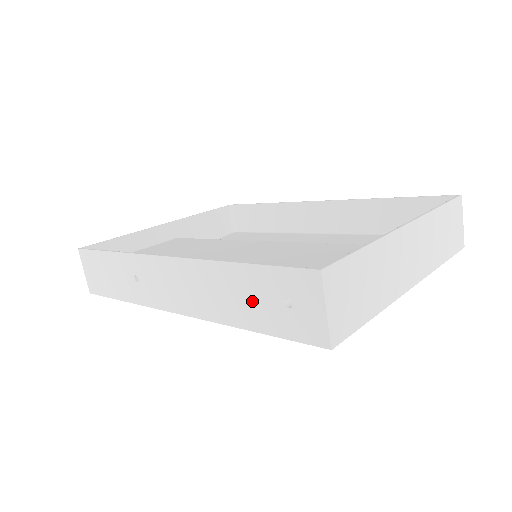
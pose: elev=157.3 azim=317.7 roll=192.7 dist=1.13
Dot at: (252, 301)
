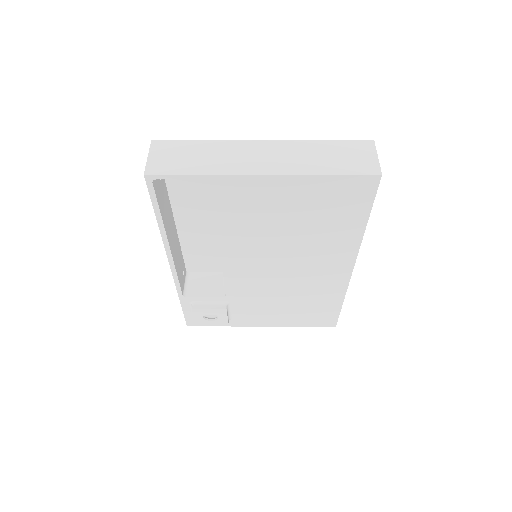
Dot at: occluded
